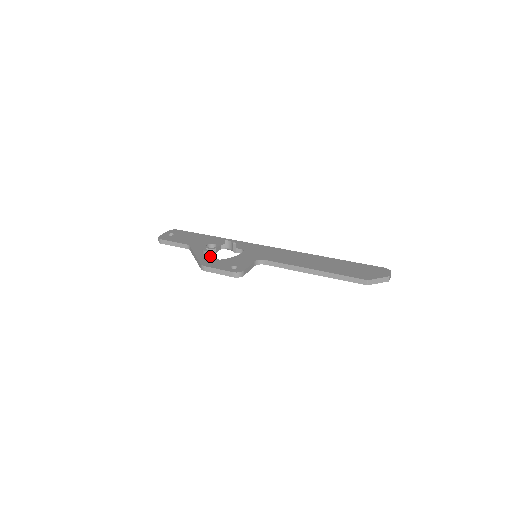
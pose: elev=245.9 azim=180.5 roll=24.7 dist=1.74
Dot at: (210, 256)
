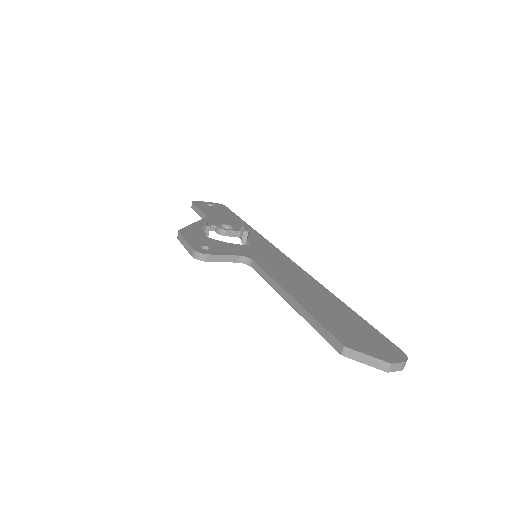
Dot at: (204, 230)
